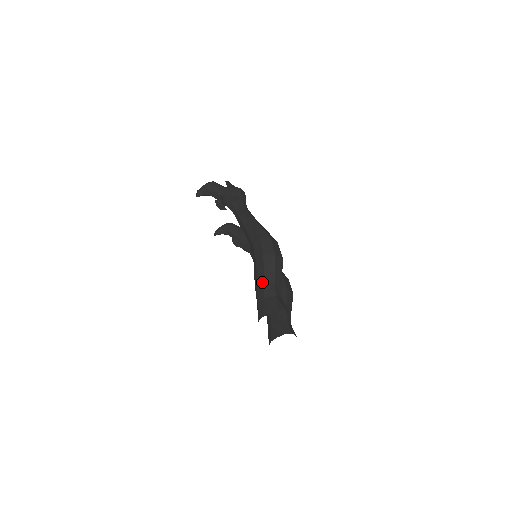
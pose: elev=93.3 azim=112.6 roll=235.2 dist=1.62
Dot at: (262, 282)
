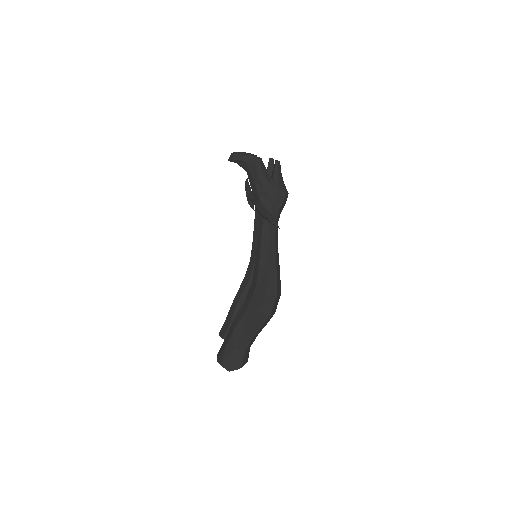
Dot at: (241, 333)
